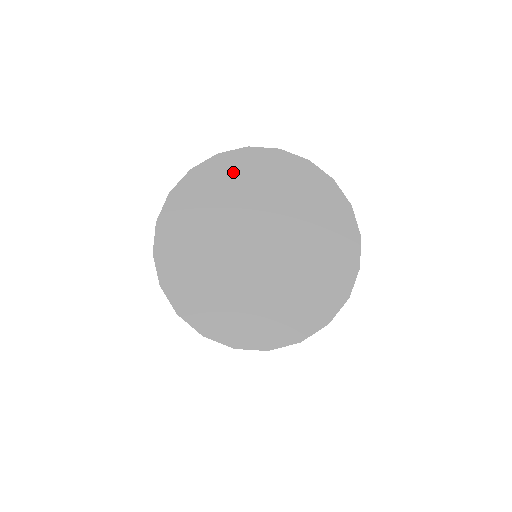
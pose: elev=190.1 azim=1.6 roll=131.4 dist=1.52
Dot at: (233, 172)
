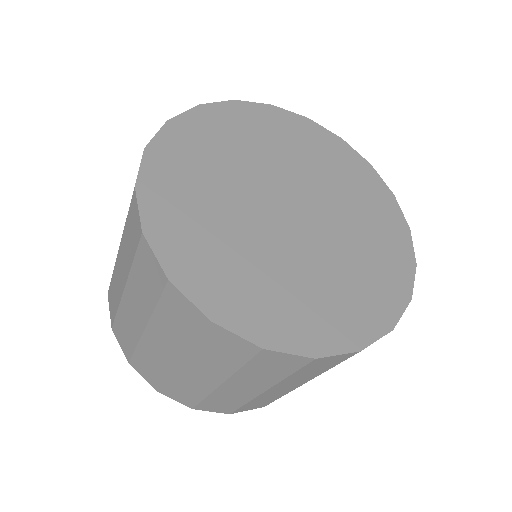
Dot at: (184, 157)
